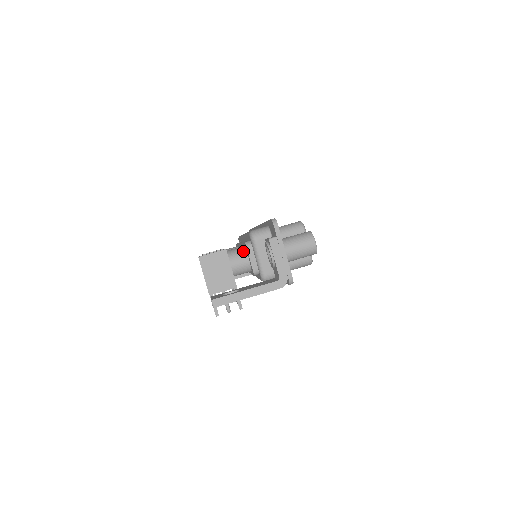
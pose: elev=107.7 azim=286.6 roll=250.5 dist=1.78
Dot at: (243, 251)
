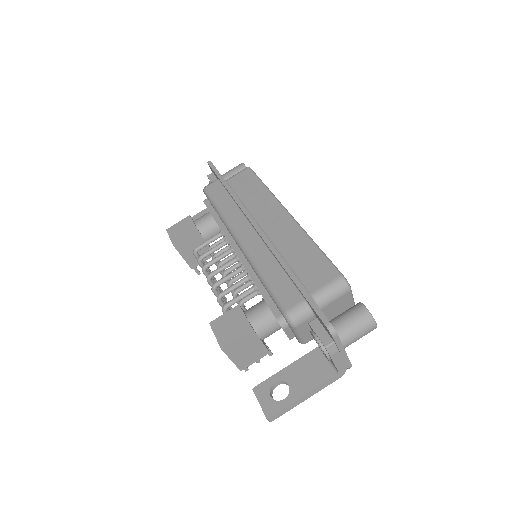
Dot at: (271, 319)
